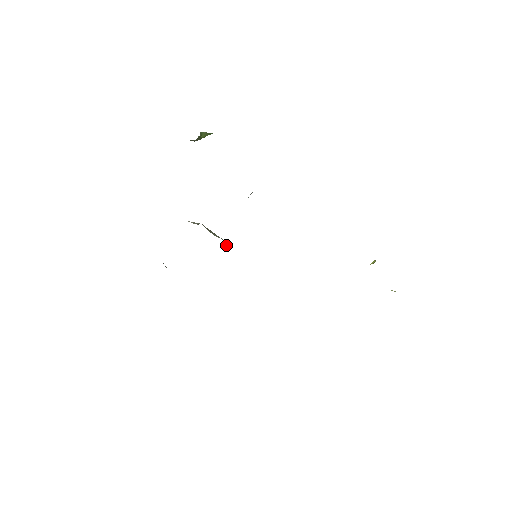
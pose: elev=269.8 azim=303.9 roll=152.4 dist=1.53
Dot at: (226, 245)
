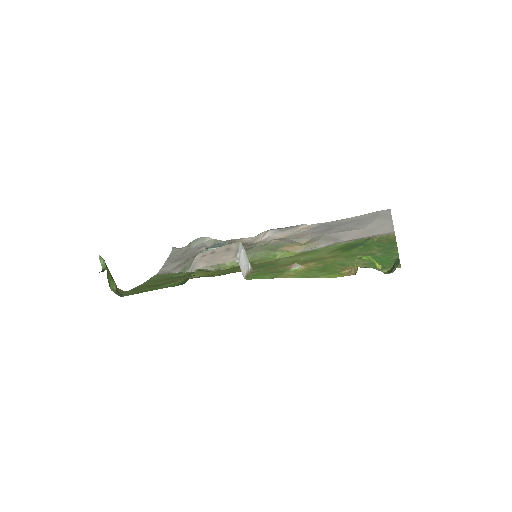
Dot at: occluded
